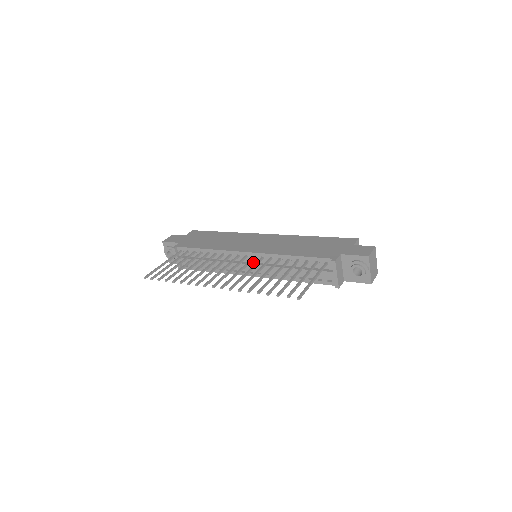
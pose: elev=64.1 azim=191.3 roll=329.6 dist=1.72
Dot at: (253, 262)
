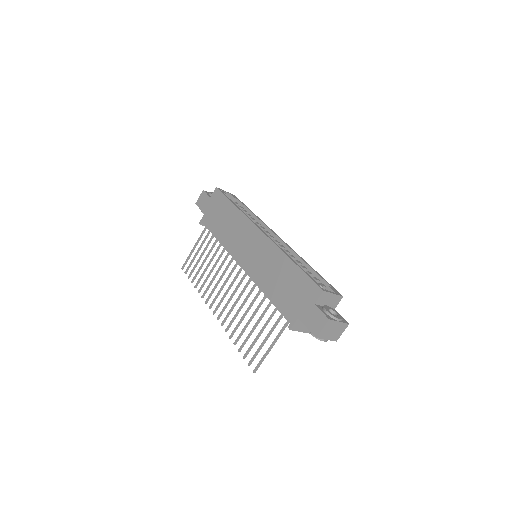
Dot at: occluded
